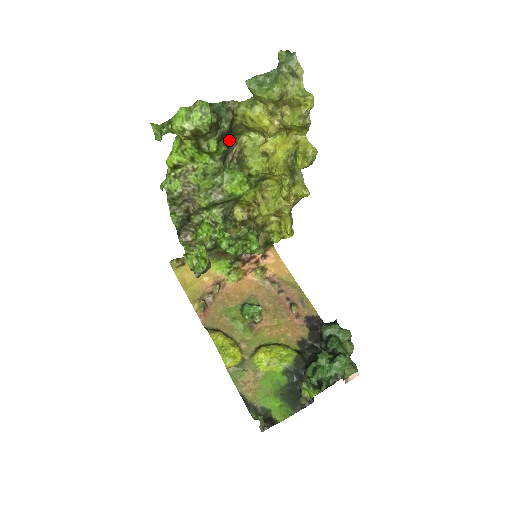
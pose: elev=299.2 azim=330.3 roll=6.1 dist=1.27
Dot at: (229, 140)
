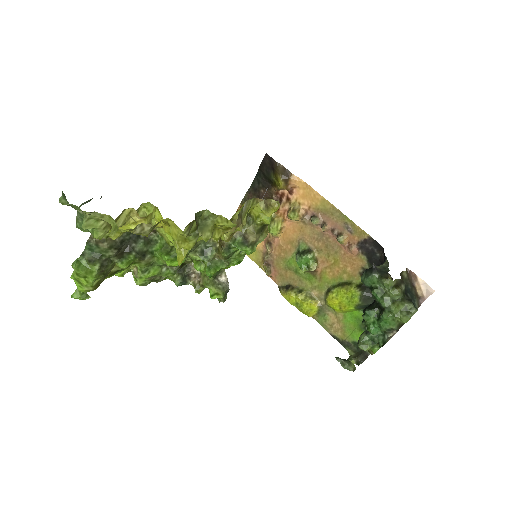
Dot at: (129, 242)
